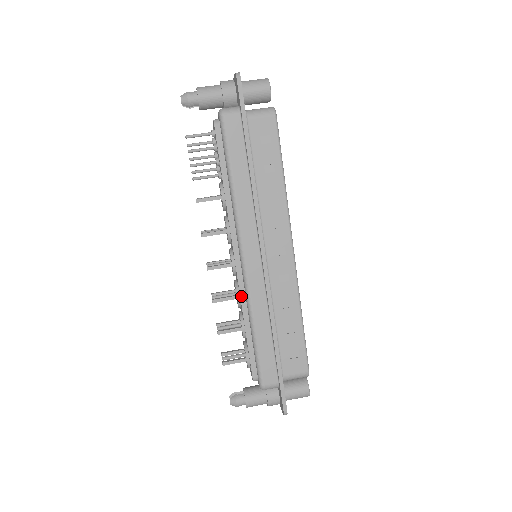
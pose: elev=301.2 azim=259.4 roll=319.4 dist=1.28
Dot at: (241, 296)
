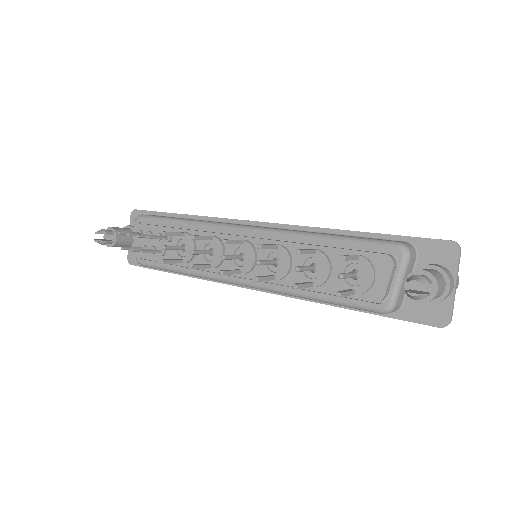
Dot at: (278, 241)
